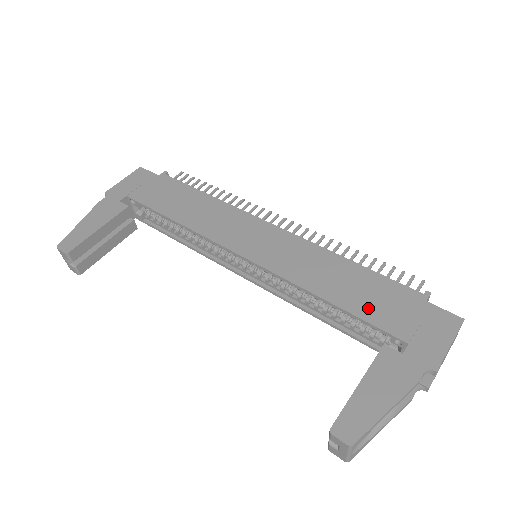
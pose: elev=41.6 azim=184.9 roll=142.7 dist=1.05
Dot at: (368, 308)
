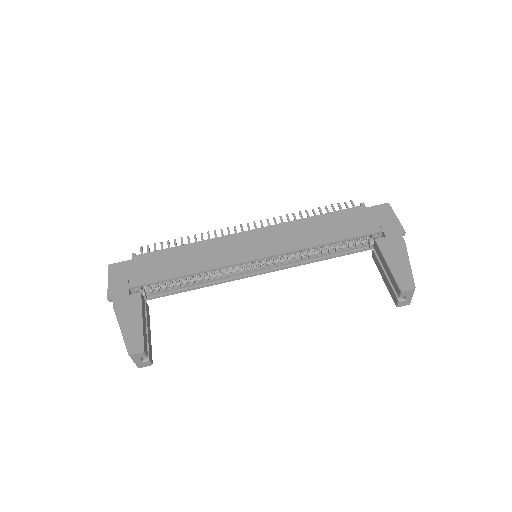
Dot at: (349, 231)
